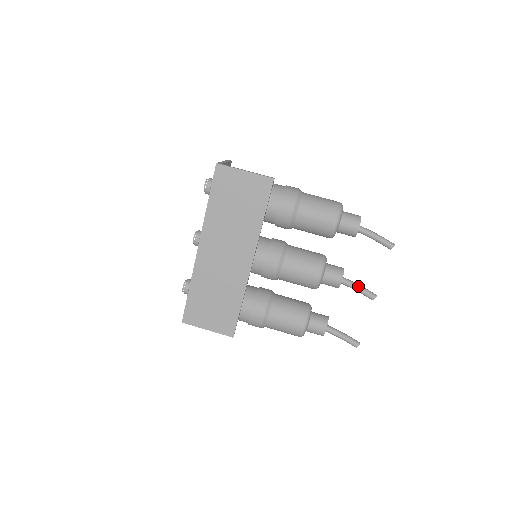
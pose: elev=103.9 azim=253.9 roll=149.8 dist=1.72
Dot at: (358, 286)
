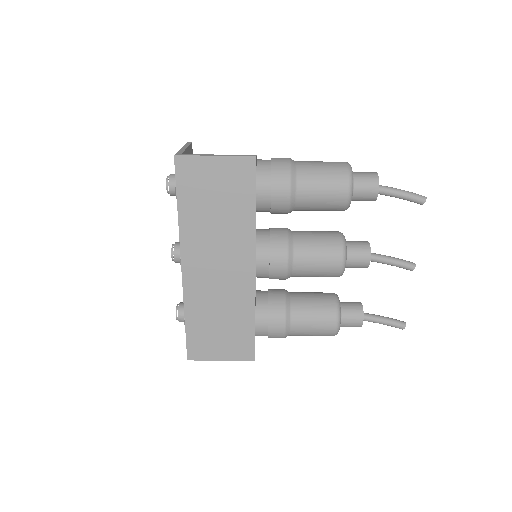
Dot at: (390, 259)
